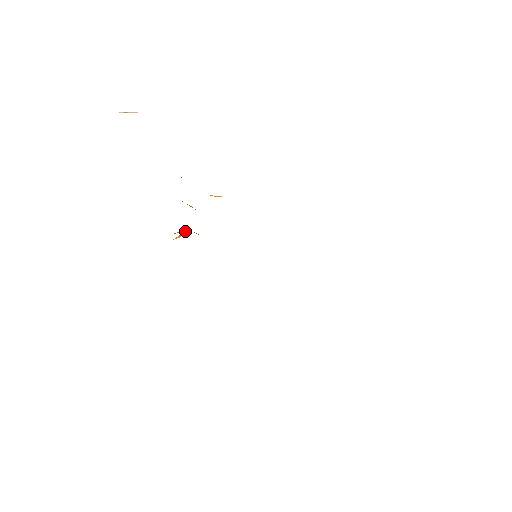
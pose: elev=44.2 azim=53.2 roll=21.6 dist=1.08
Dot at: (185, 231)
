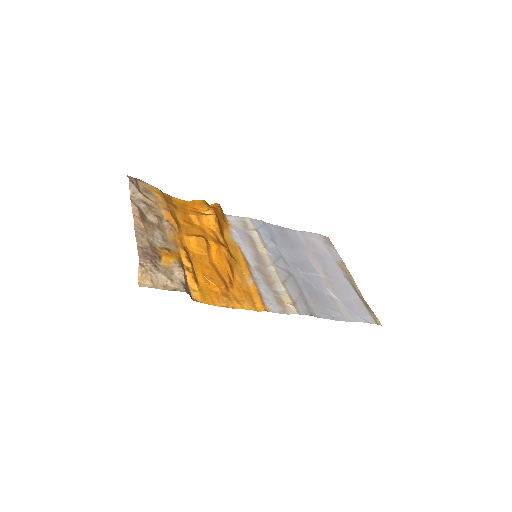
Dot at: (212, 218)
